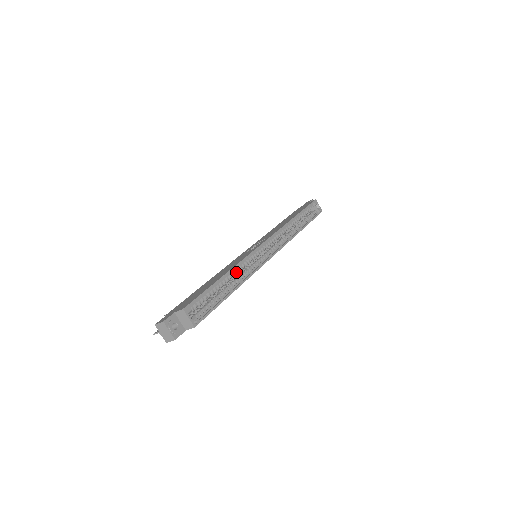
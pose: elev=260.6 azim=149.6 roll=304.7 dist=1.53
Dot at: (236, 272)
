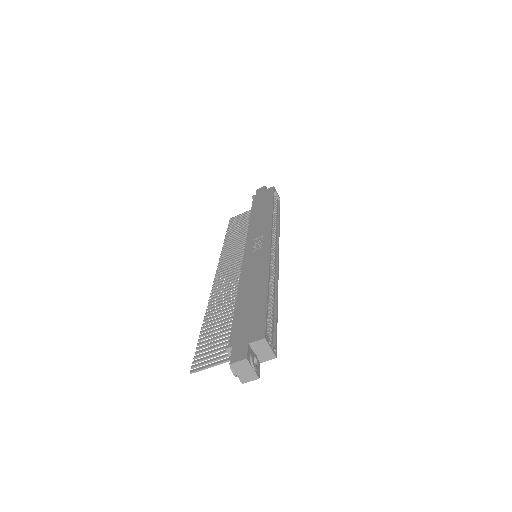
Dot at: occluded
